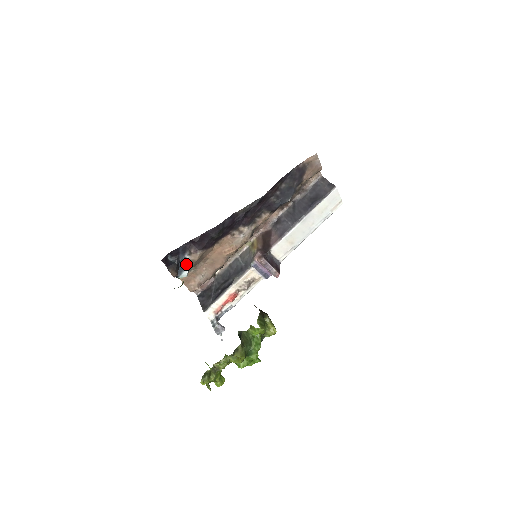
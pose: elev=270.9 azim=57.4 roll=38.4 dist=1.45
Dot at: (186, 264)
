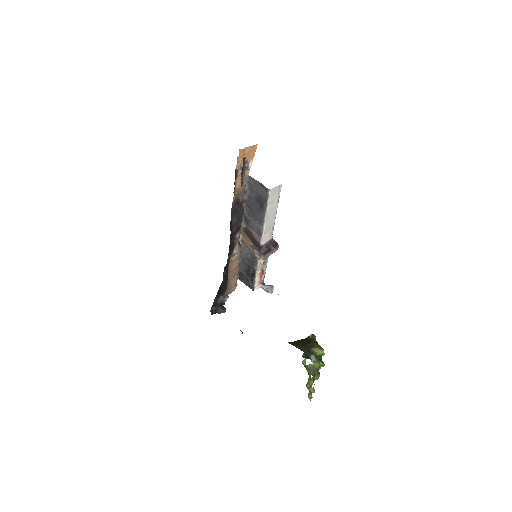
Dot at: (223, 299)
